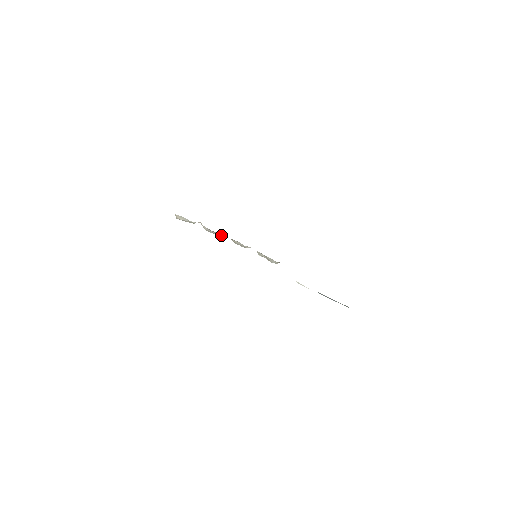
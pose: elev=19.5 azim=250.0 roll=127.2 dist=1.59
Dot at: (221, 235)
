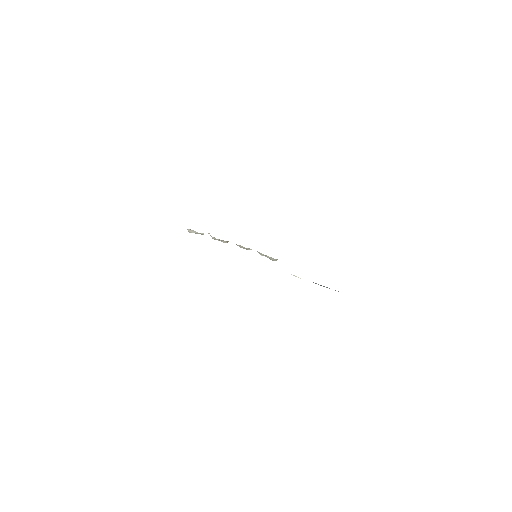
Dot at: (226, 242)
